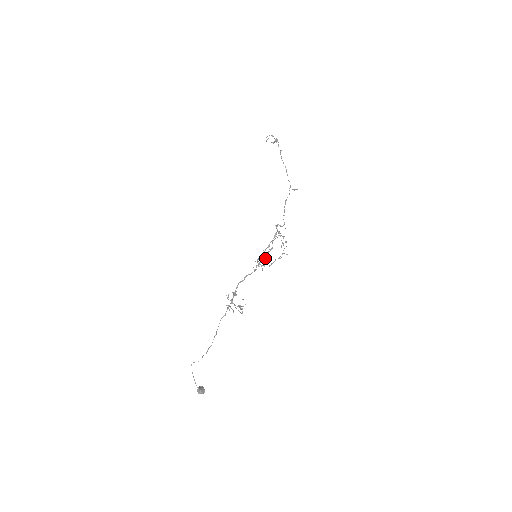
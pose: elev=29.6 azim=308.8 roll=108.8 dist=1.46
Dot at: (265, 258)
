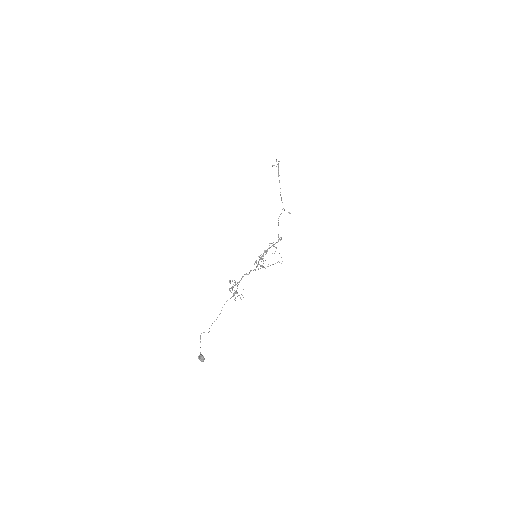
Dot at: occluded
